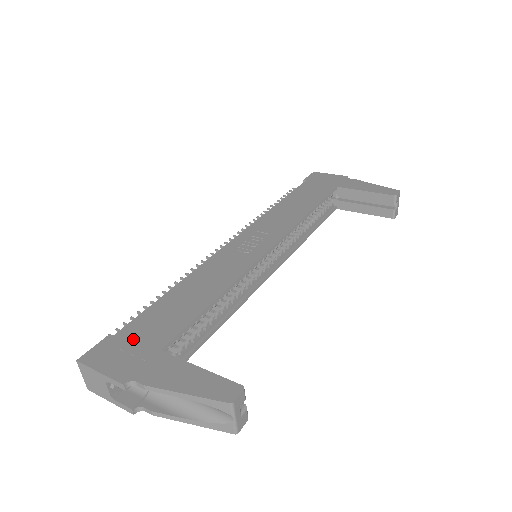
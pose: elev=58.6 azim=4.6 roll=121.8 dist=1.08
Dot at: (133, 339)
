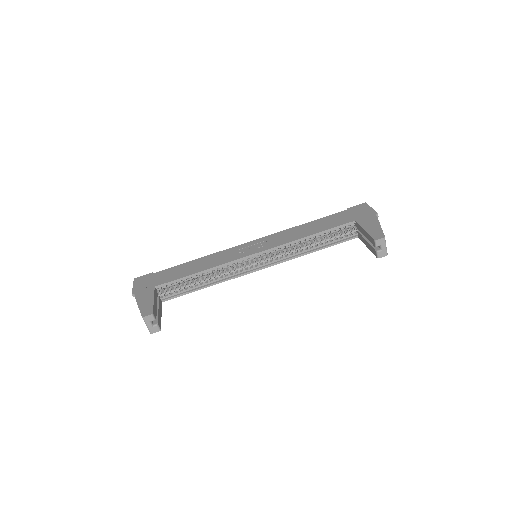
Dot at: (155, 278)
